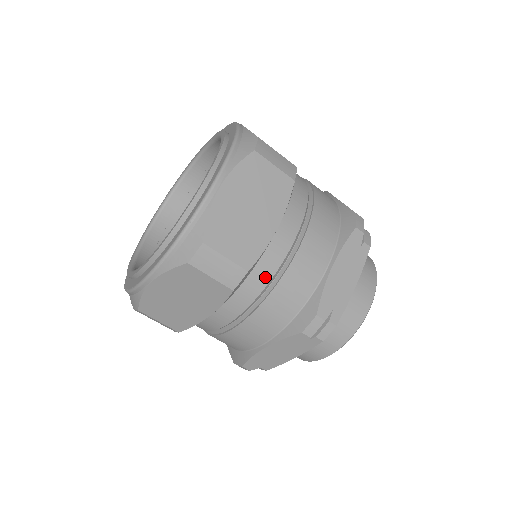
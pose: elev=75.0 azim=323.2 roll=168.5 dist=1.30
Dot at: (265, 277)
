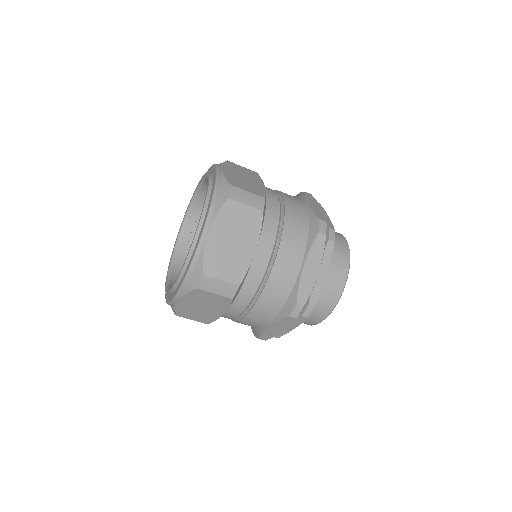
Dot at: (275, 211)
